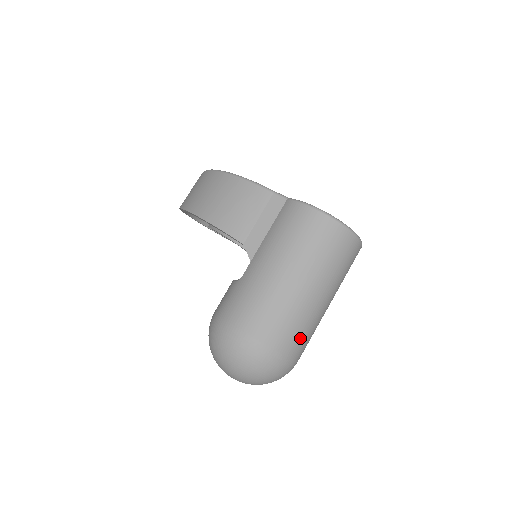
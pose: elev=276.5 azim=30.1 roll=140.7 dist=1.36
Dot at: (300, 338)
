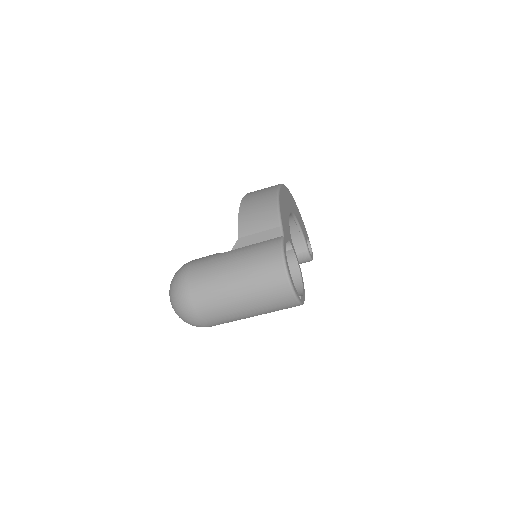
Dot at: (212, 312)
